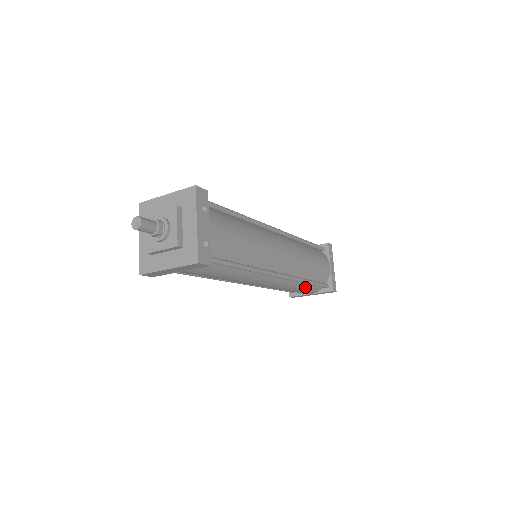
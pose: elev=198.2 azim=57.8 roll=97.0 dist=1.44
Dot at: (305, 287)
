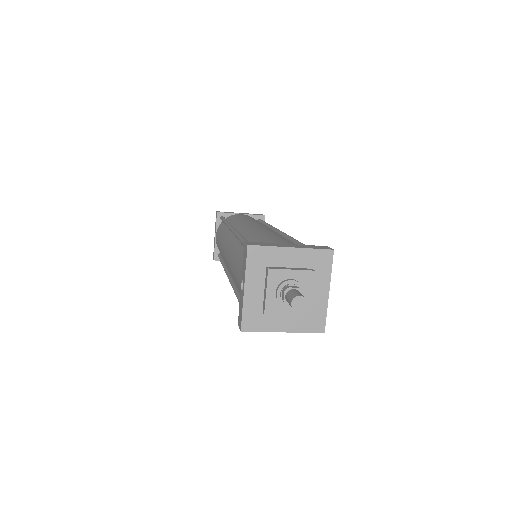
Dot at: occluded
